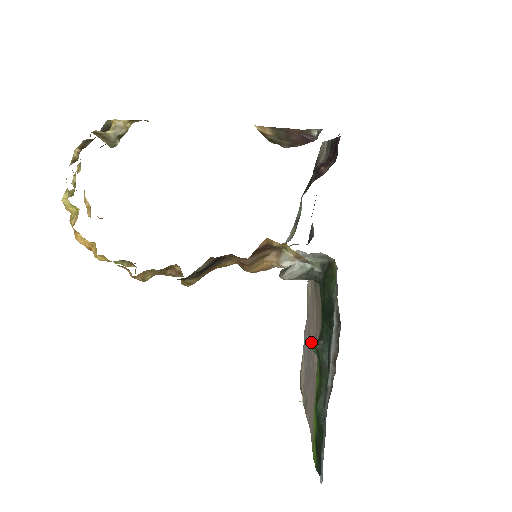
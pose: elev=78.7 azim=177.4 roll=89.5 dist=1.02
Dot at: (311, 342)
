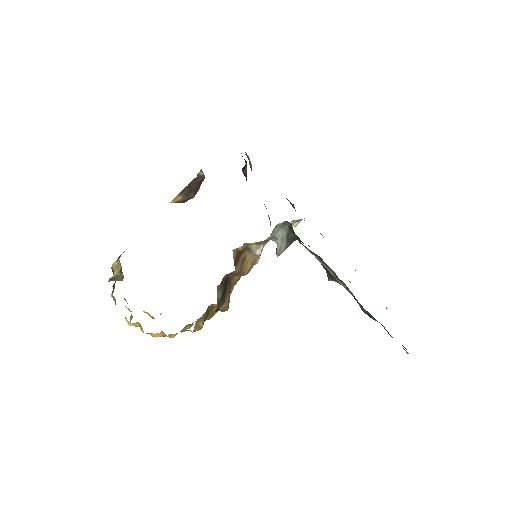
Dot at: occluded
